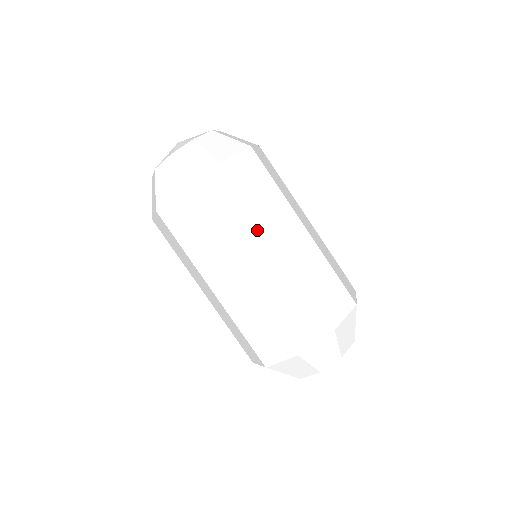
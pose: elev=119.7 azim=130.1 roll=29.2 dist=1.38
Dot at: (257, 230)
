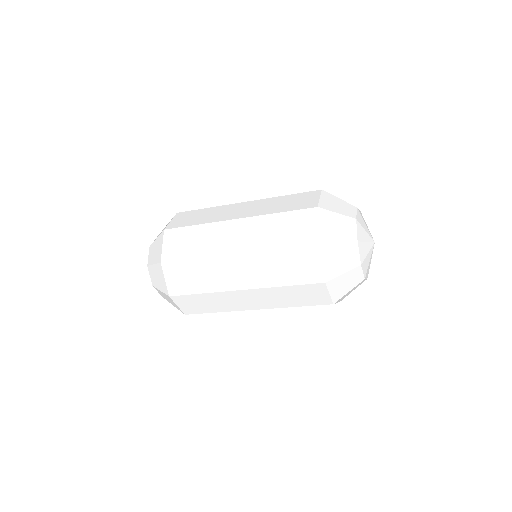
Dot at: (215, 263)
